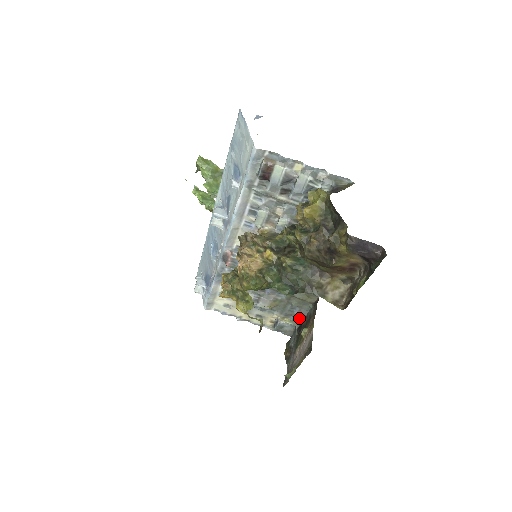
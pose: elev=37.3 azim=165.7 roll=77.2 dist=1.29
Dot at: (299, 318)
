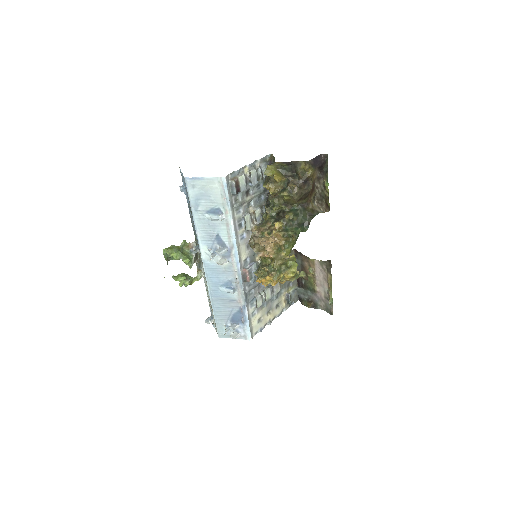
Dot at: occluded
